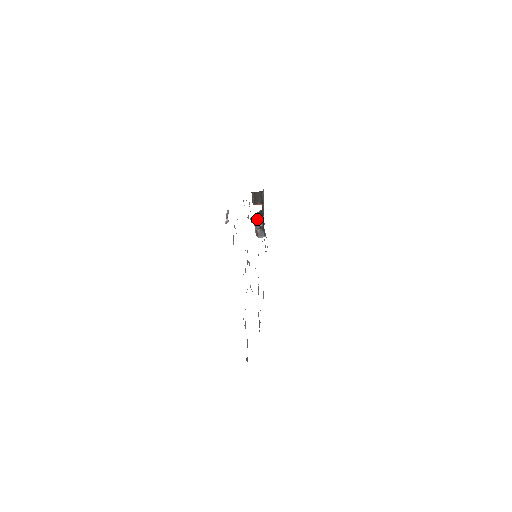
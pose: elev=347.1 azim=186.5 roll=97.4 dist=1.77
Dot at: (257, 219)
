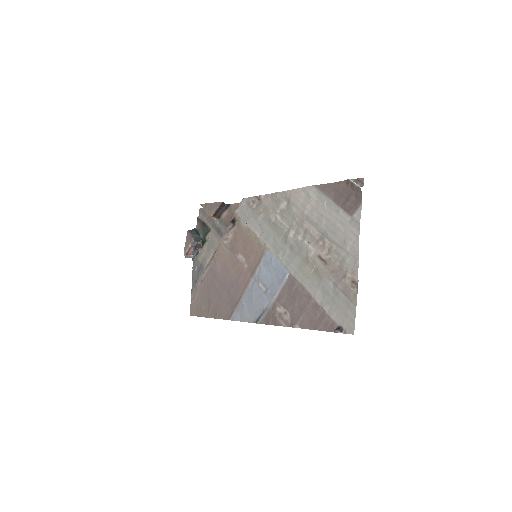
Dot at: (194, 235)
